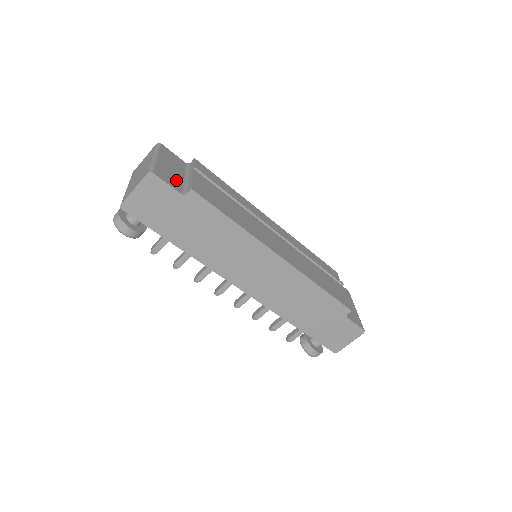
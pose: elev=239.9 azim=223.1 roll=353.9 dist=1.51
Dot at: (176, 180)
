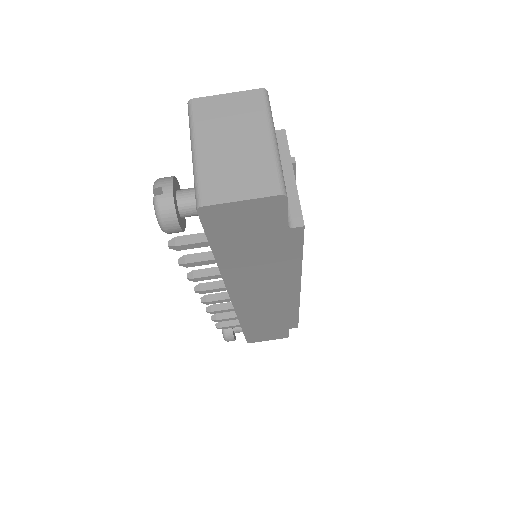
Dot at: occluded
